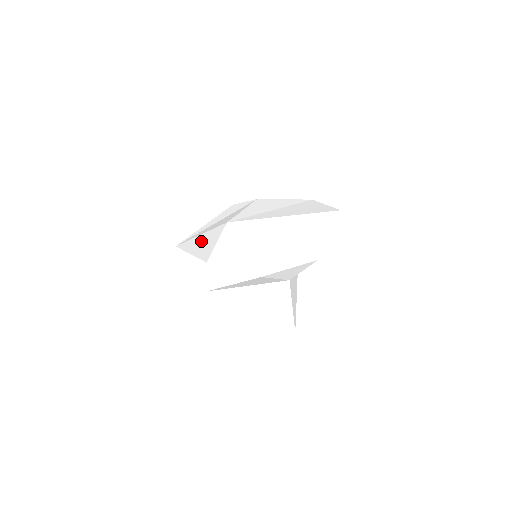
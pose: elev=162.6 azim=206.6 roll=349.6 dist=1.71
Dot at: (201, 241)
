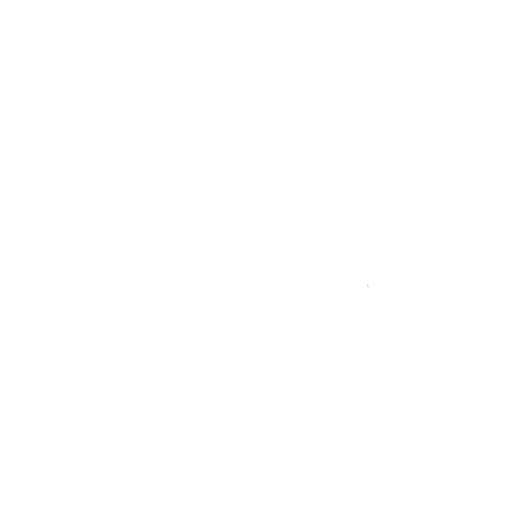
Dot at: (180, 324)
